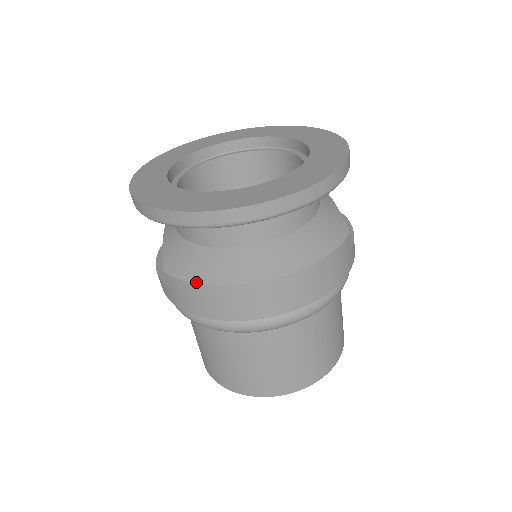
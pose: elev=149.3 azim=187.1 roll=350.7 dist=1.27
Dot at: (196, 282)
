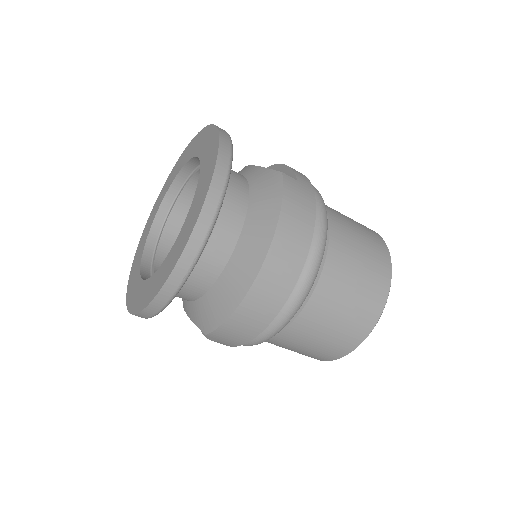
Dot at: (227, 318)
